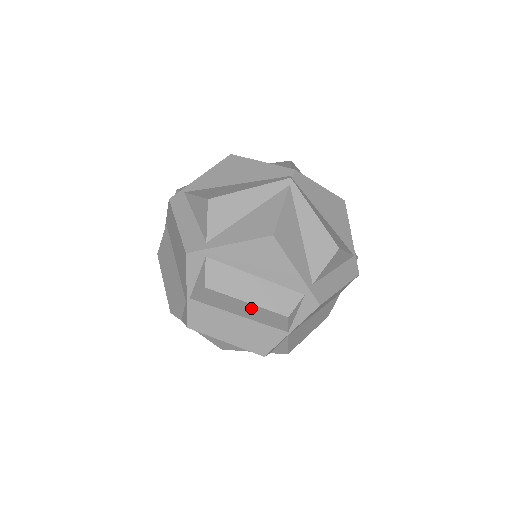
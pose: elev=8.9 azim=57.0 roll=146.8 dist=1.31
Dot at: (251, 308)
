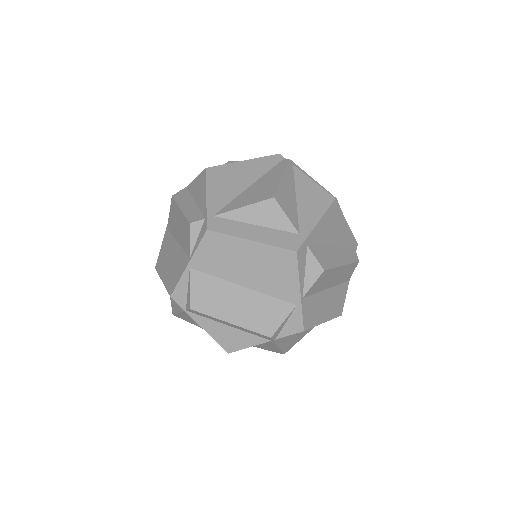
Dot at: (342, 271)
